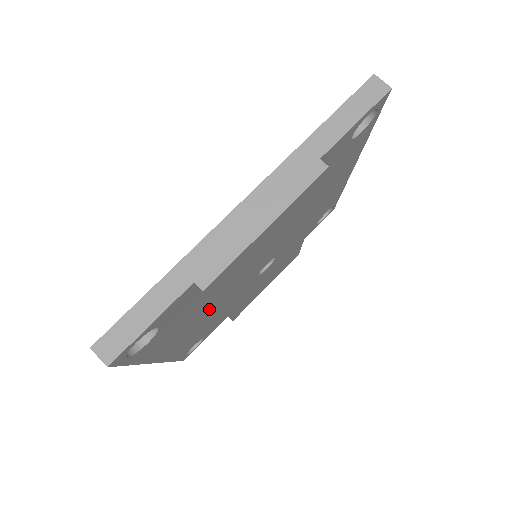
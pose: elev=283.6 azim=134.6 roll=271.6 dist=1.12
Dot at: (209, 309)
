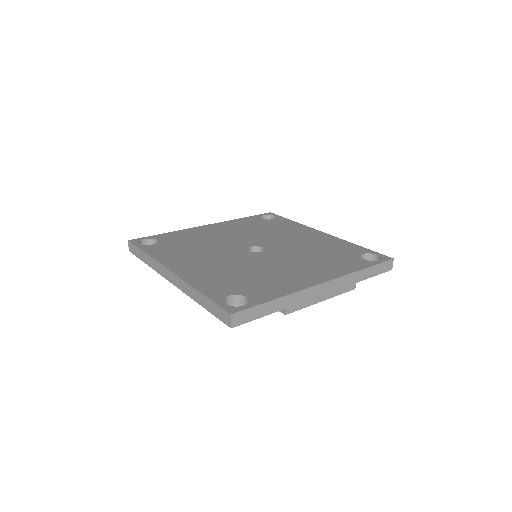
Dot at: occluded
